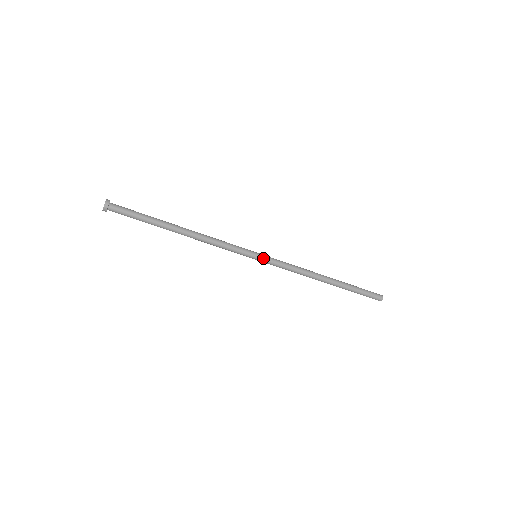
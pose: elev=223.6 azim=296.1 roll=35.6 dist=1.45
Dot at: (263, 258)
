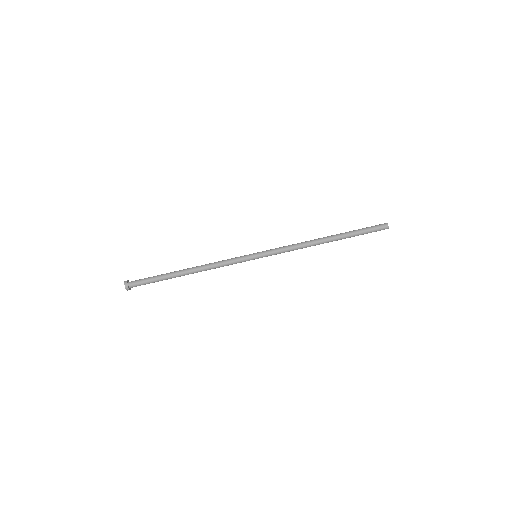
Dot at: (261, 253)
